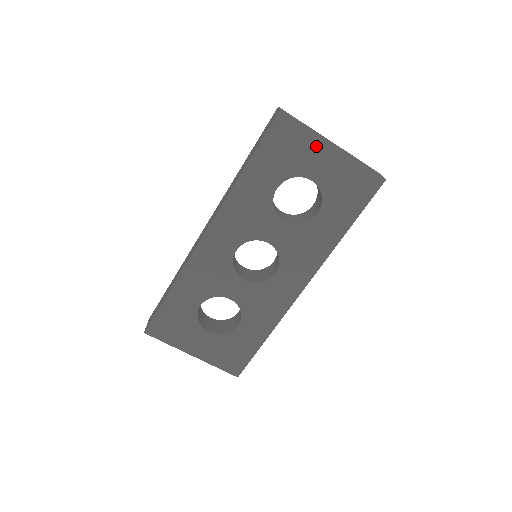
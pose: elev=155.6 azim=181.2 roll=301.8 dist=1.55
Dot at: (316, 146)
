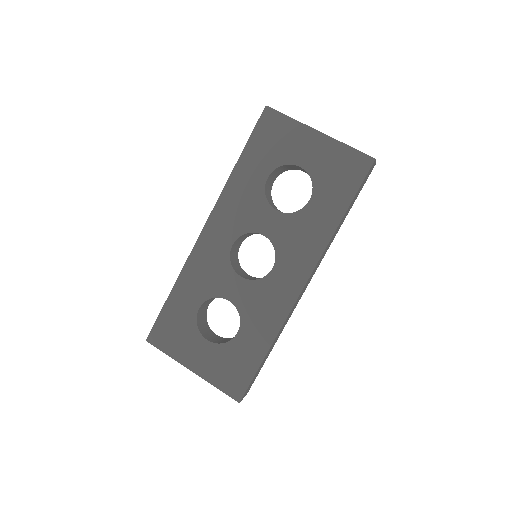
Dot at: (301, 133)
